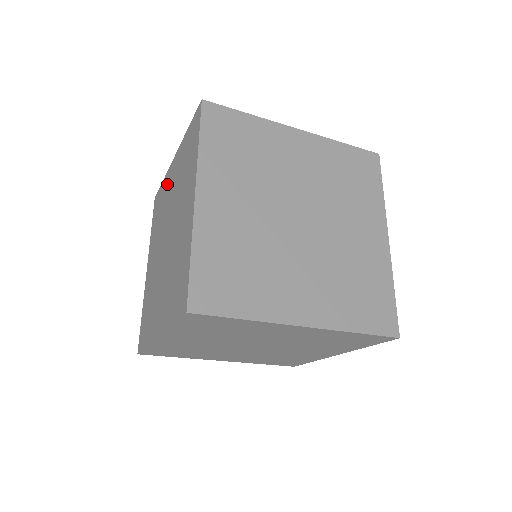
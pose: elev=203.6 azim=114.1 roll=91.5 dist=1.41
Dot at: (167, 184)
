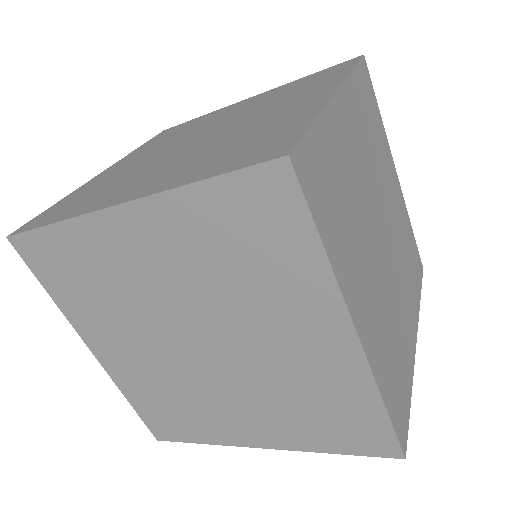
Dot at: (108, 247)
